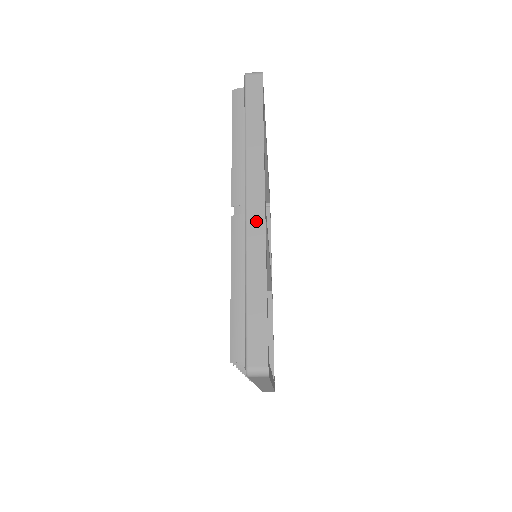
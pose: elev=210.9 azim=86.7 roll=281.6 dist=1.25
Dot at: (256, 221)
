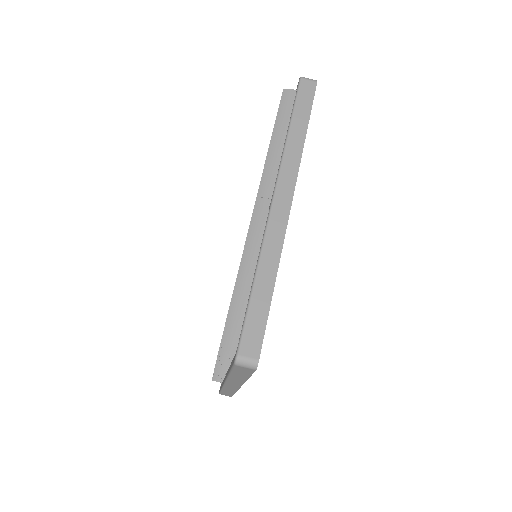
Dot at: (280, 216)
